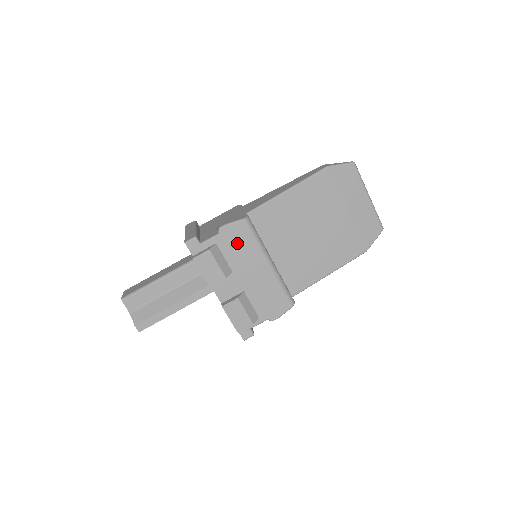
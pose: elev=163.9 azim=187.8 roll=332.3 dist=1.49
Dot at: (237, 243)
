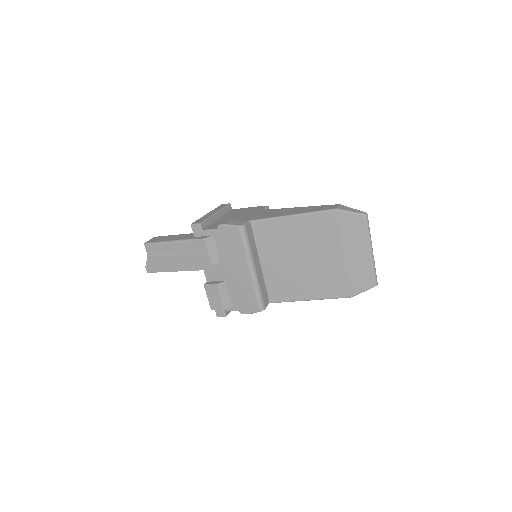
Dot at: (229, 242)
